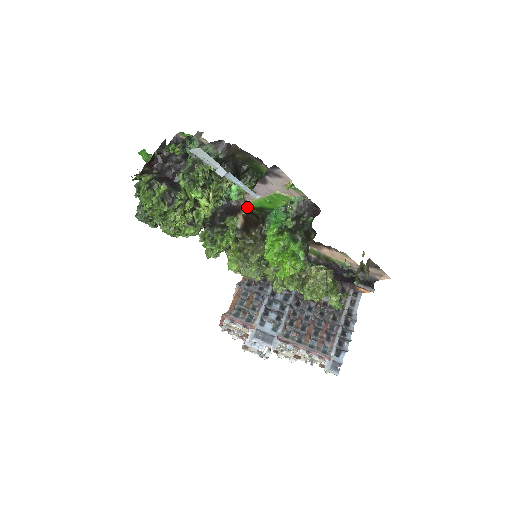
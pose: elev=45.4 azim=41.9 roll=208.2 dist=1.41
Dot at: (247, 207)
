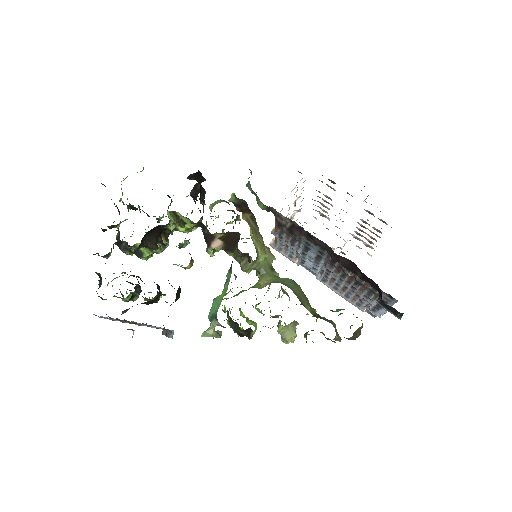
Dot at: occluded
